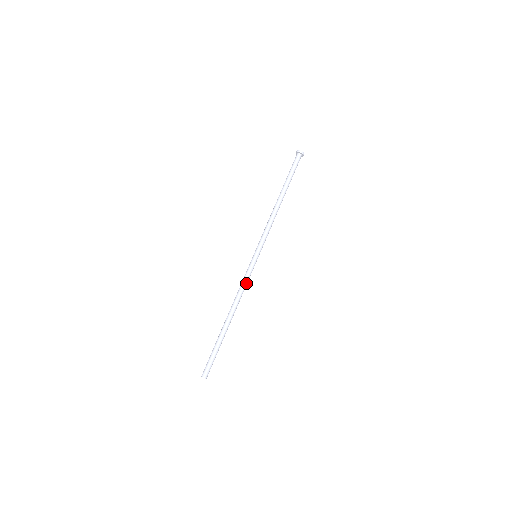
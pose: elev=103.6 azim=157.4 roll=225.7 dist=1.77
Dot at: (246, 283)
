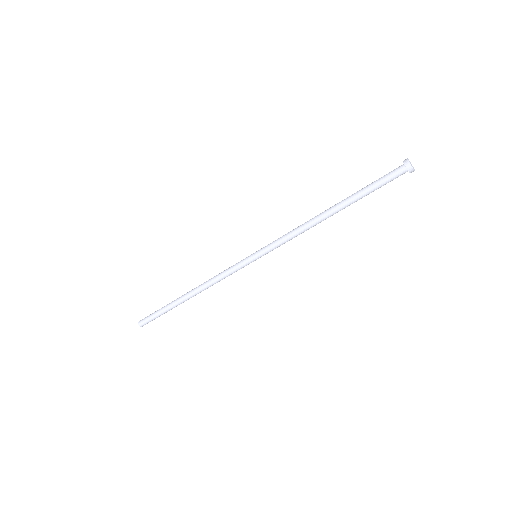
Dot at: occluded
